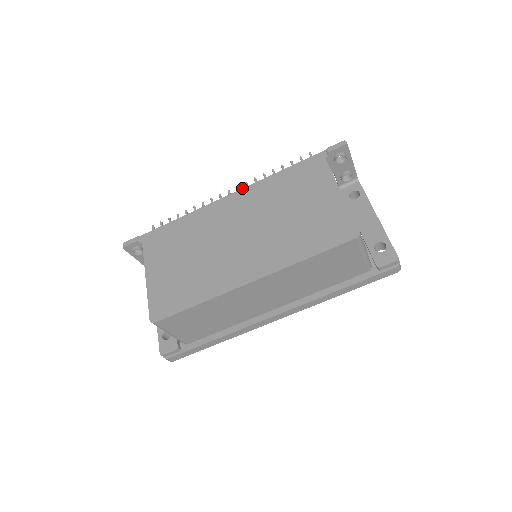
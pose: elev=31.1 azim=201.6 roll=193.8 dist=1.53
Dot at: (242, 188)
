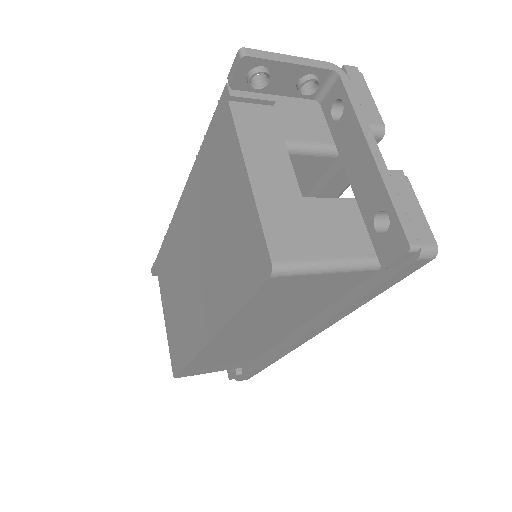
Dot at: occluded
